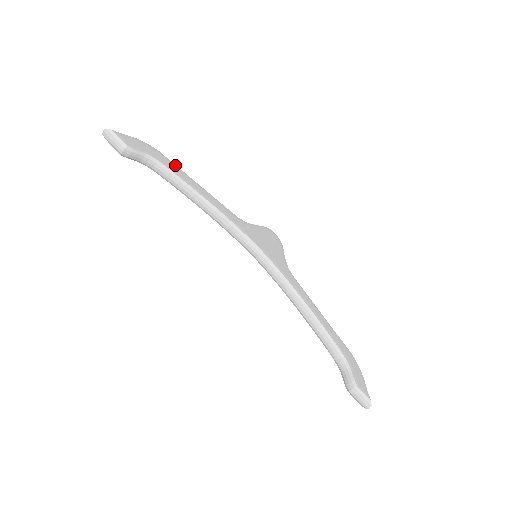
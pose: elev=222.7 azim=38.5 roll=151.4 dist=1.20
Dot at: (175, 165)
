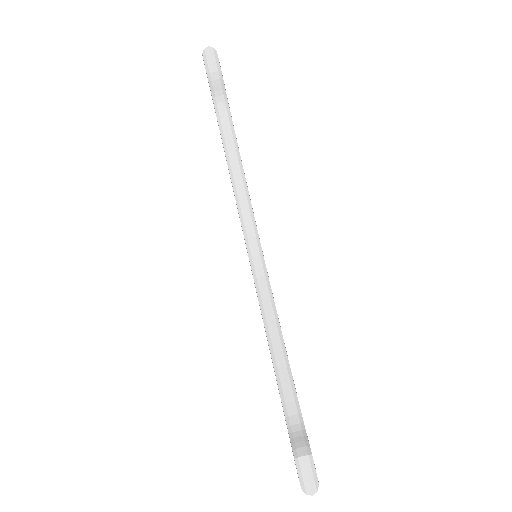
Dot at: occluded
